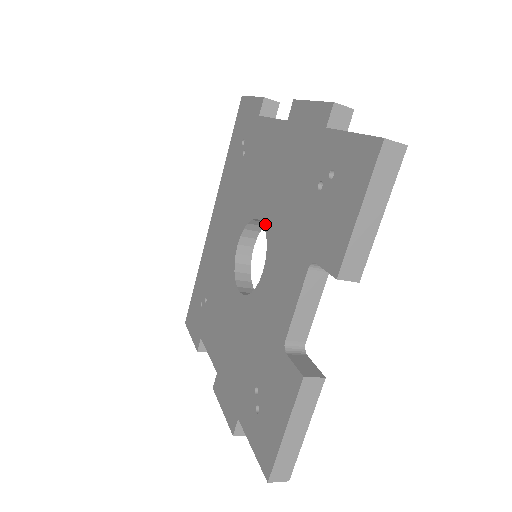
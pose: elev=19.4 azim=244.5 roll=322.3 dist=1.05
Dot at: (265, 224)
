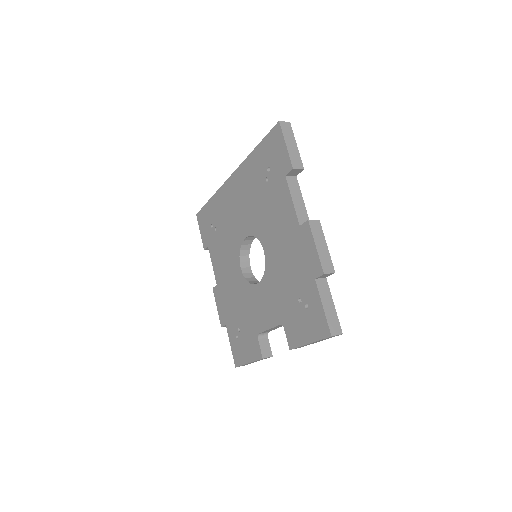
Dot at: (266, 261)
